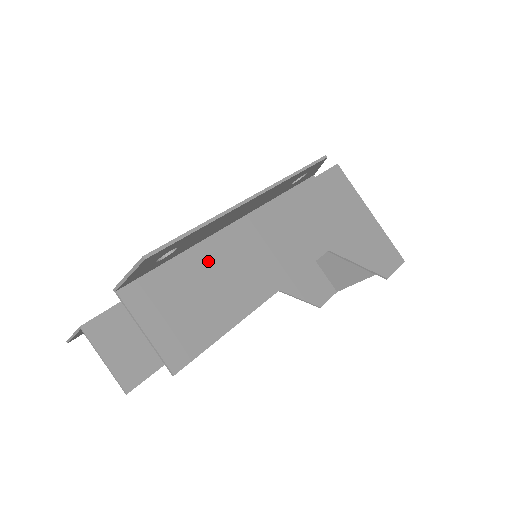
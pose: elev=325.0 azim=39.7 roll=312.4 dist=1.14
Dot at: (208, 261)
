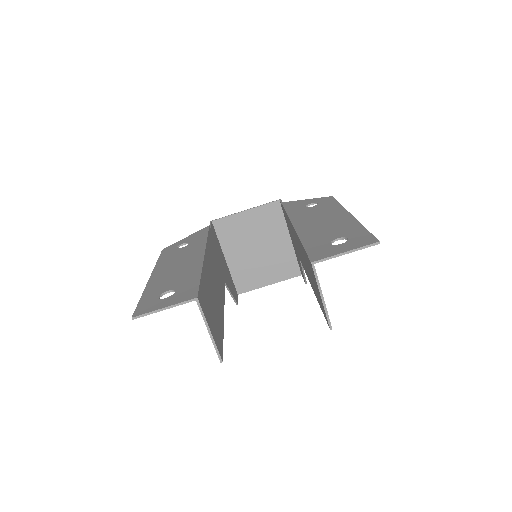
Dot at: occluded
